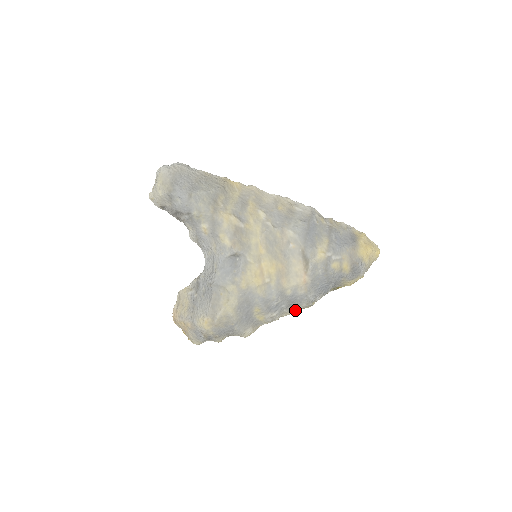
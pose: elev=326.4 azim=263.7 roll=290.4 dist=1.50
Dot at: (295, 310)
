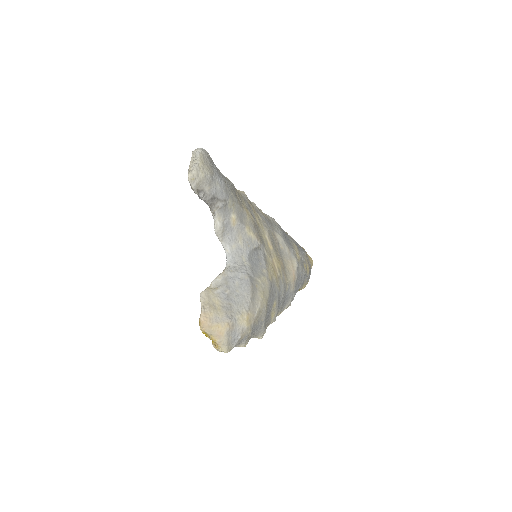
Dot at: (282, 310)
